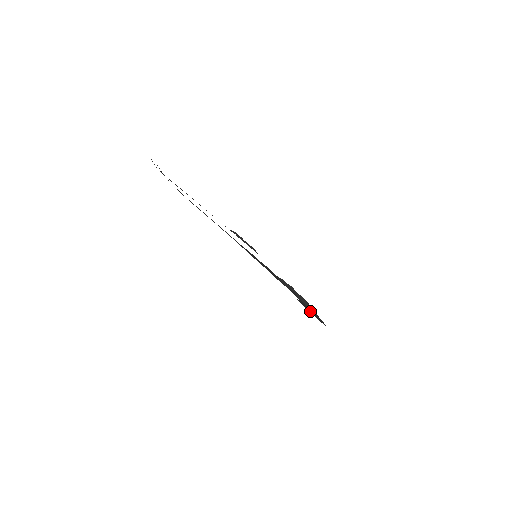
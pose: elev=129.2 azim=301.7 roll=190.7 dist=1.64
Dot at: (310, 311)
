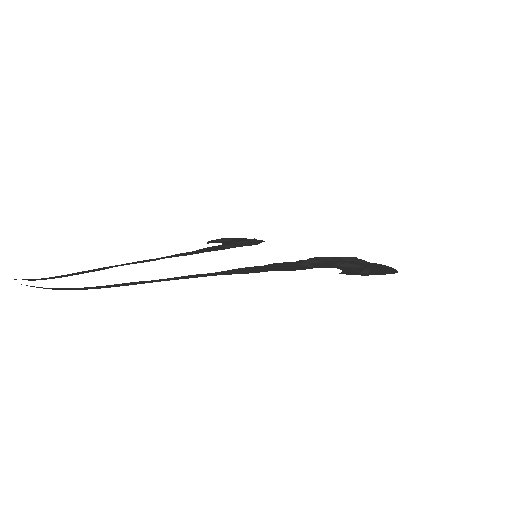
Dot at: (366, 273)
